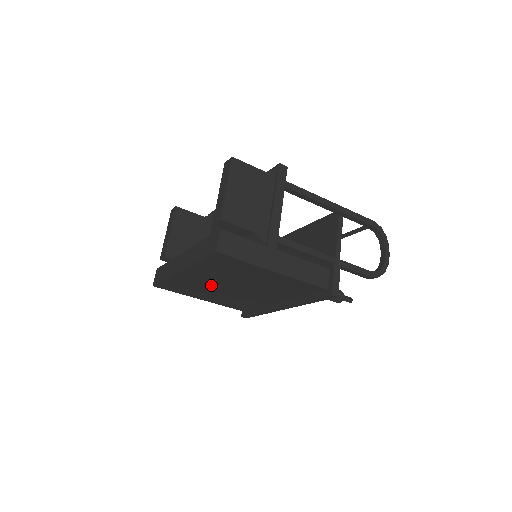
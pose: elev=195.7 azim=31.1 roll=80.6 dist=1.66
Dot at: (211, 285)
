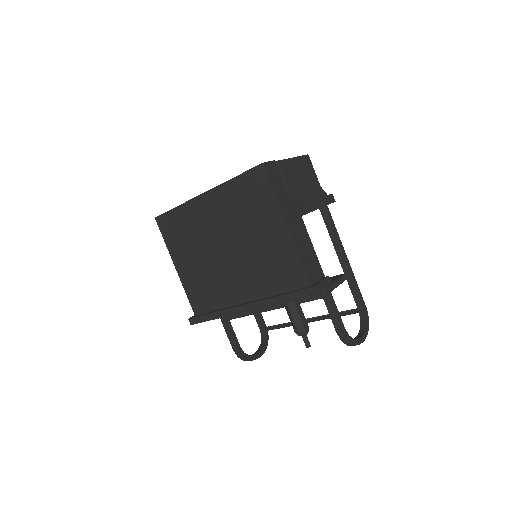
Dot at: (209, 235)
